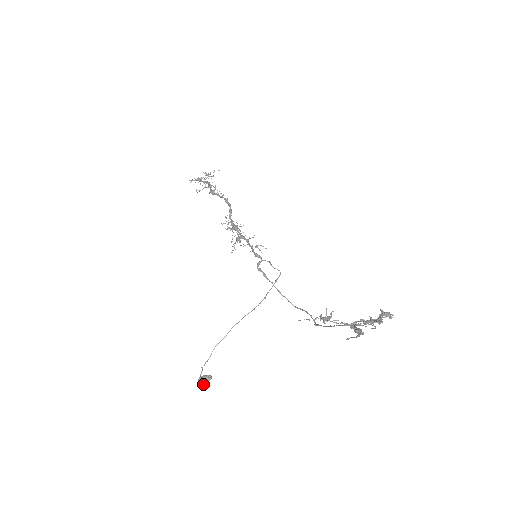
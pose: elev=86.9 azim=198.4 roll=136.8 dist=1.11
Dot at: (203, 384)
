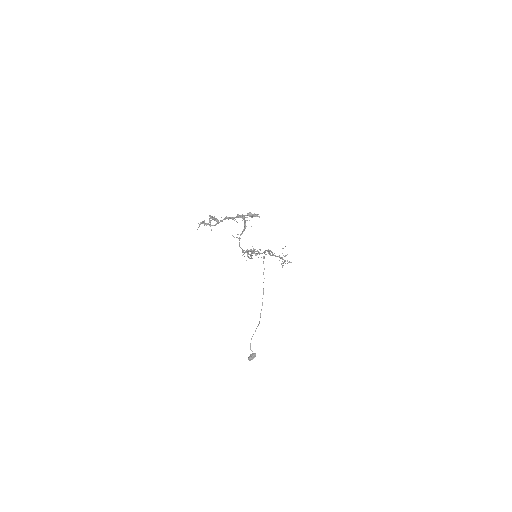
Dot at: occluded
